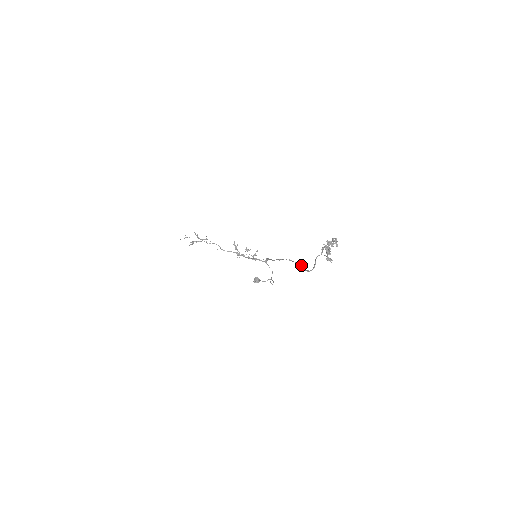
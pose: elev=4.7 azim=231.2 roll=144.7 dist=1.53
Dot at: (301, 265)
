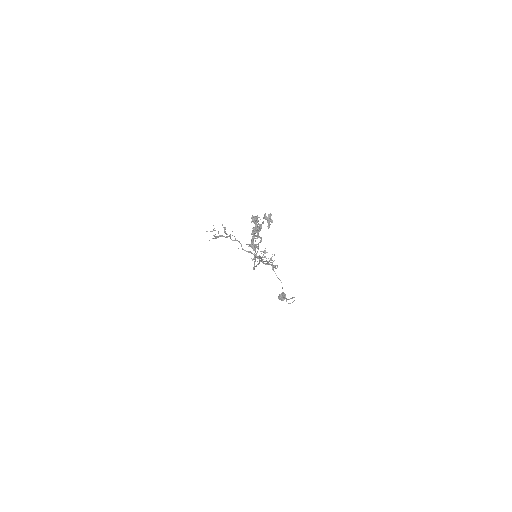
Dot at: (259, 262)
